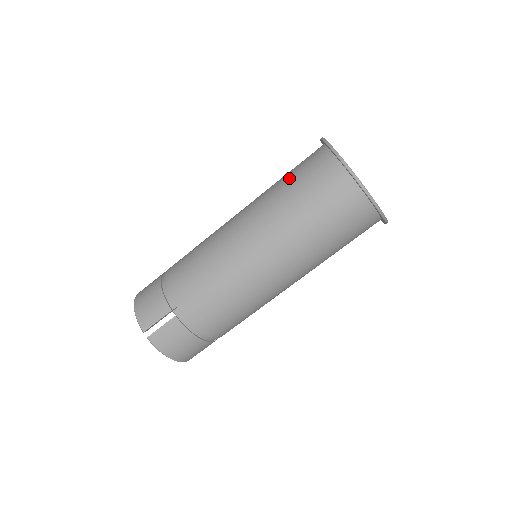
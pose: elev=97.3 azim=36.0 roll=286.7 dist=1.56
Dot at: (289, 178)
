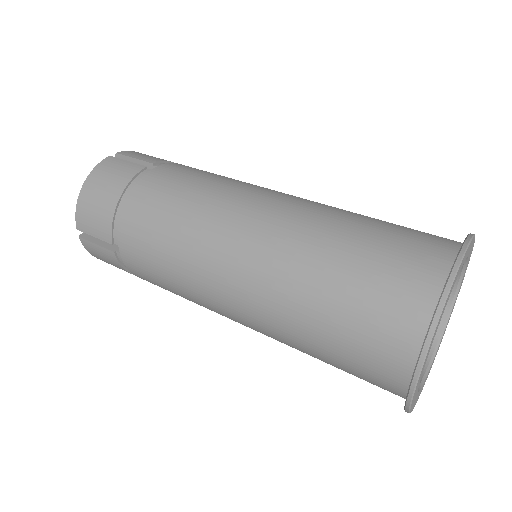
Dot at: (350, 271)
